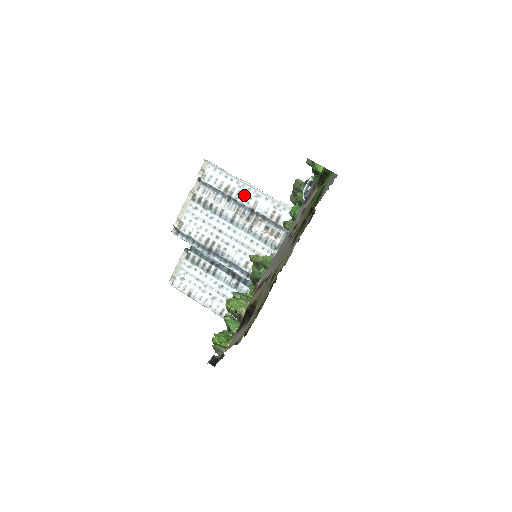
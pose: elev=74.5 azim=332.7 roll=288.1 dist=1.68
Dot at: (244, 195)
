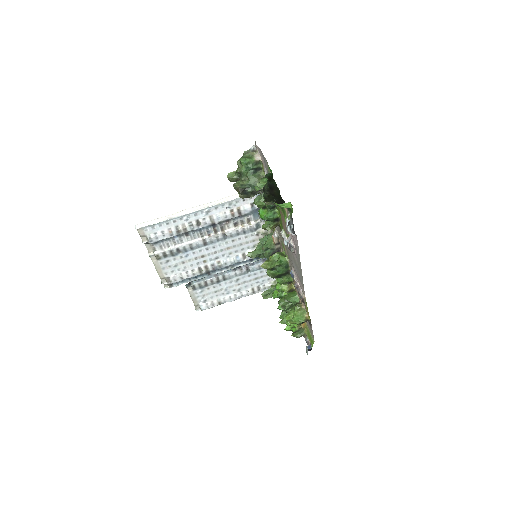
Dot at: (196, 222)
